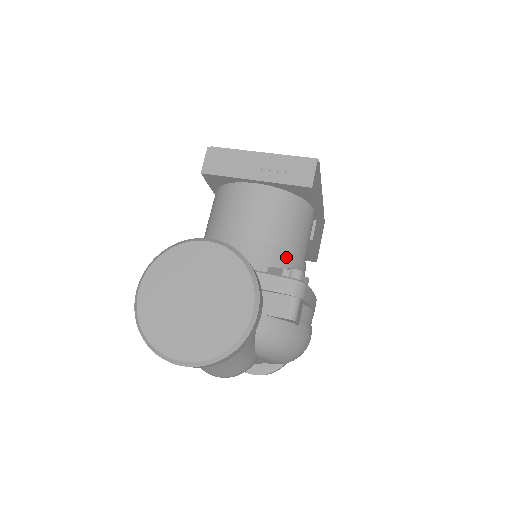
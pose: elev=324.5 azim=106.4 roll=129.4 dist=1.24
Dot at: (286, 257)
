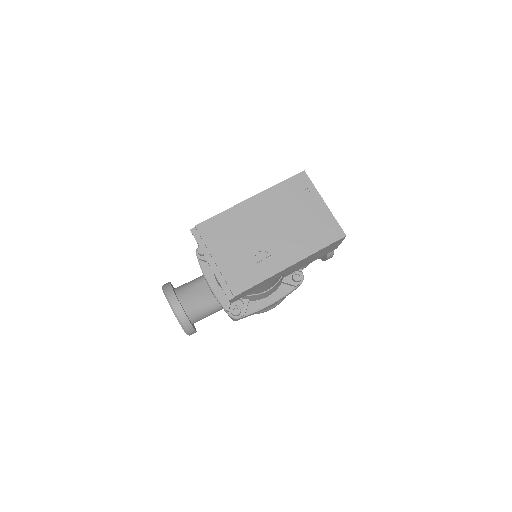
Dot at: occluded
